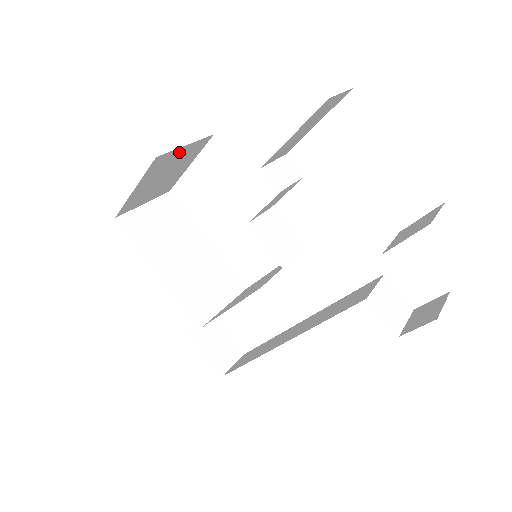
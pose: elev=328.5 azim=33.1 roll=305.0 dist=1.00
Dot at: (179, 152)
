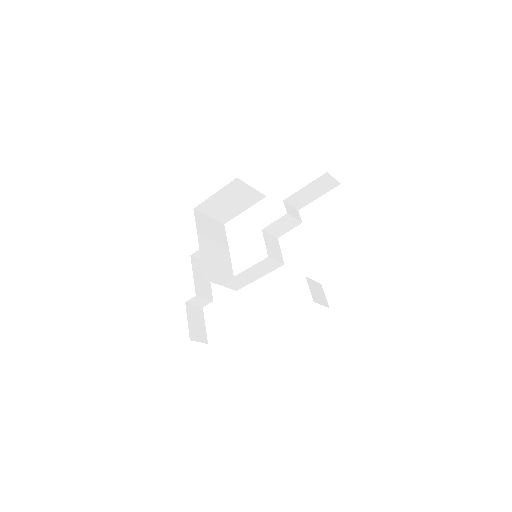
Dot at: (246, 189)
